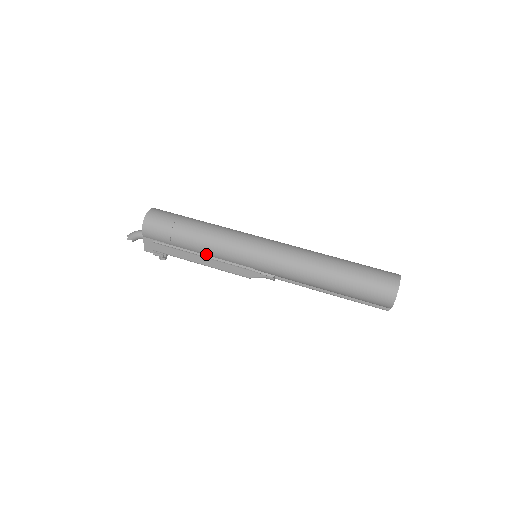
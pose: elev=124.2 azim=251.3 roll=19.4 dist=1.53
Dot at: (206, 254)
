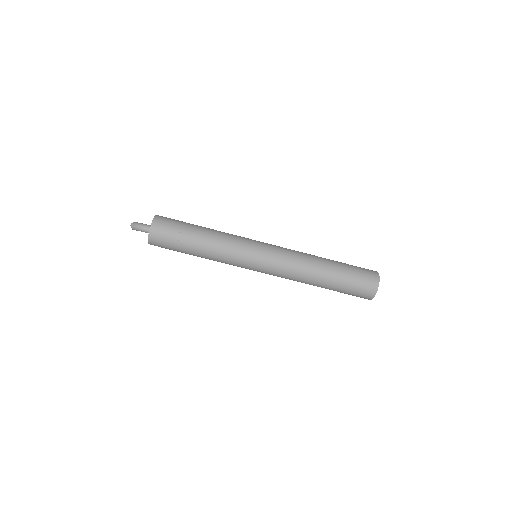
Dot at: occluded
